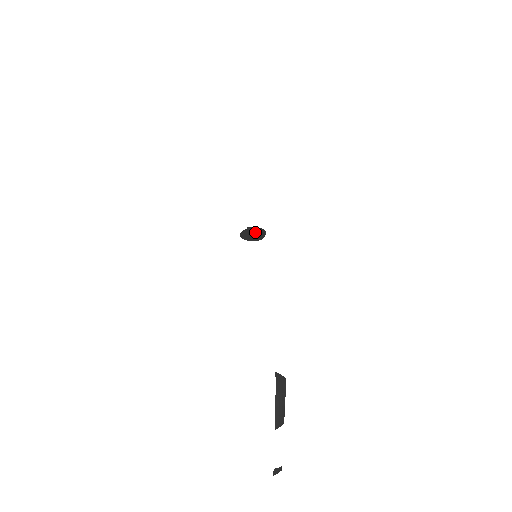
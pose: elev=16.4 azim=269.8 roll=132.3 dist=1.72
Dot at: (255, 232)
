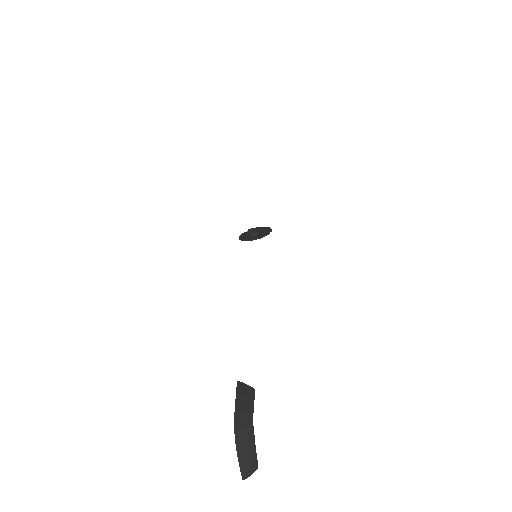
Dot at: (256, 230)
